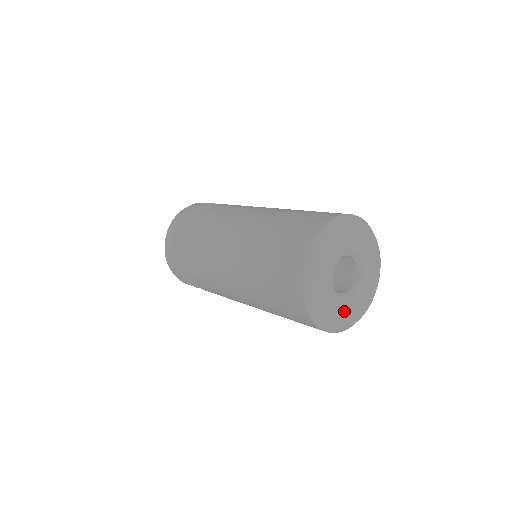
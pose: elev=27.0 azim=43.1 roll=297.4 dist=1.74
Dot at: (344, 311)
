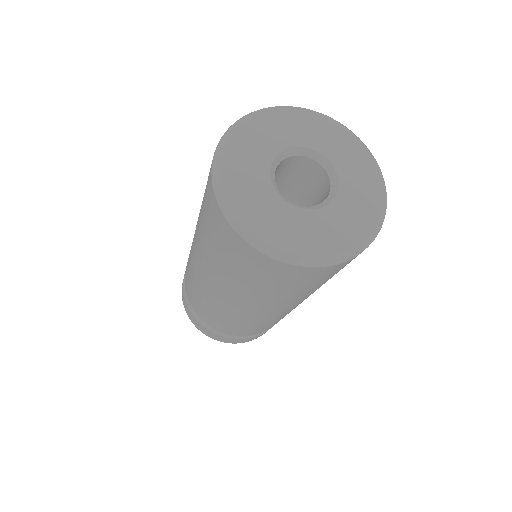
Dot at: (321, 229)
